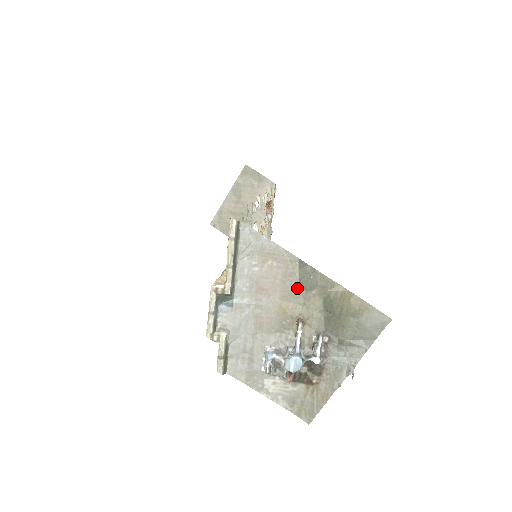
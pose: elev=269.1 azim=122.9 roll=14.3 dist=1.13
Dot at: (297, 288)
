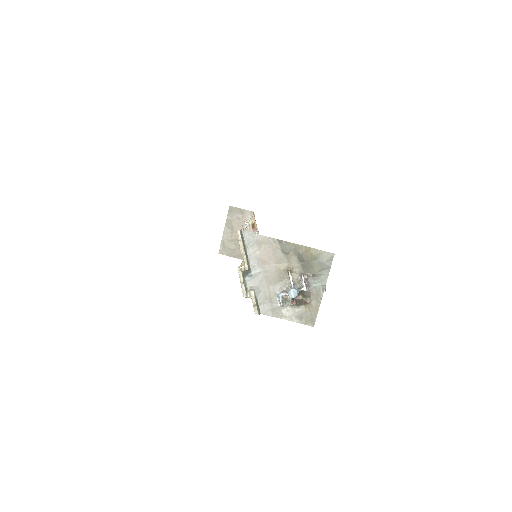
Dot at: (282, 255)
